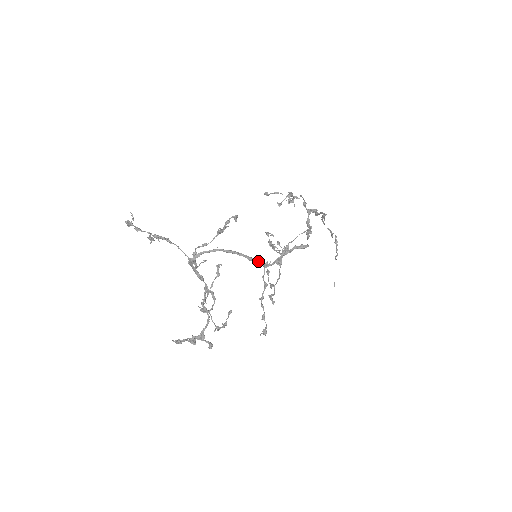
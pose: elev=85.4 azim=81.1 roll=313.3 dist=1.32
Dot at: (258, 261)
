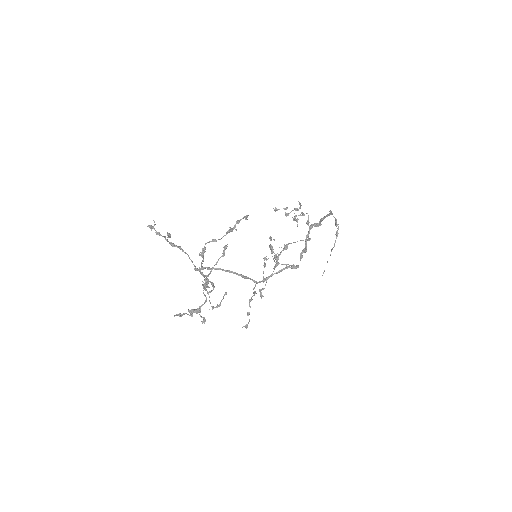
Dot at: (251, 279)
